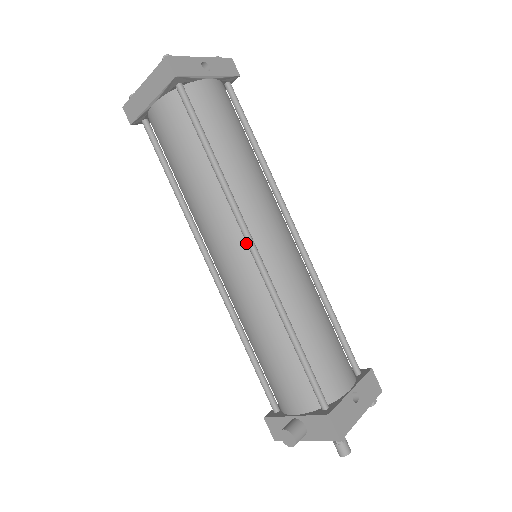
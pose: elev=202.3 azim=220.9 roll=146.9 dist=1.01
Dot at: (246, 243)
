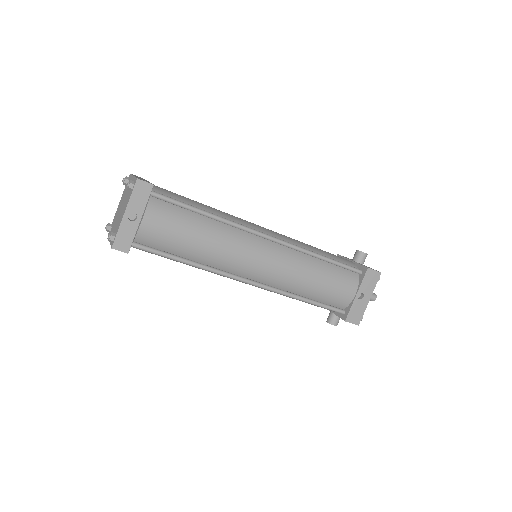
Dot at: occluded
